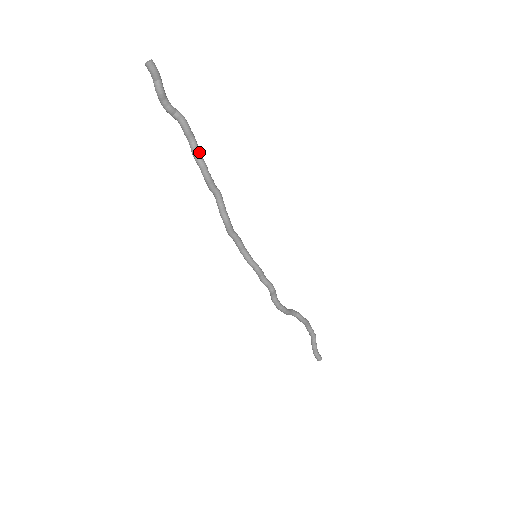
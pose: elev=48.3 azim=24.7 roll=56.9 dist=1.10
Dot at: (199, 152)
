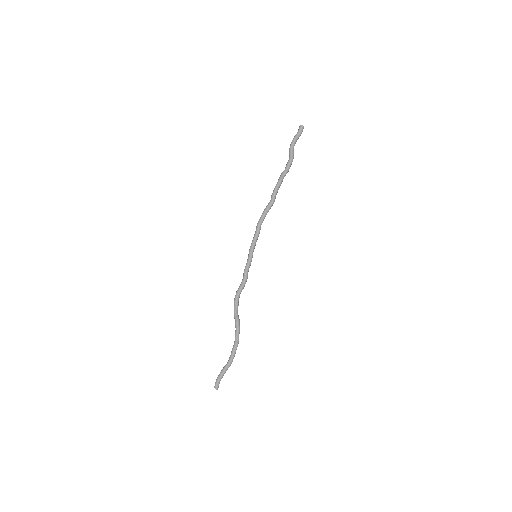
Dot at: (284, 176)
